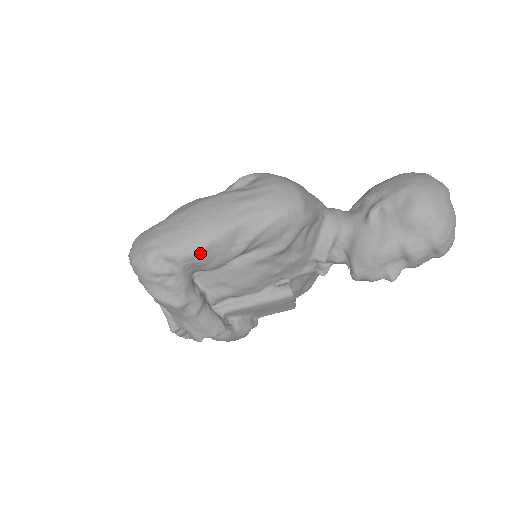
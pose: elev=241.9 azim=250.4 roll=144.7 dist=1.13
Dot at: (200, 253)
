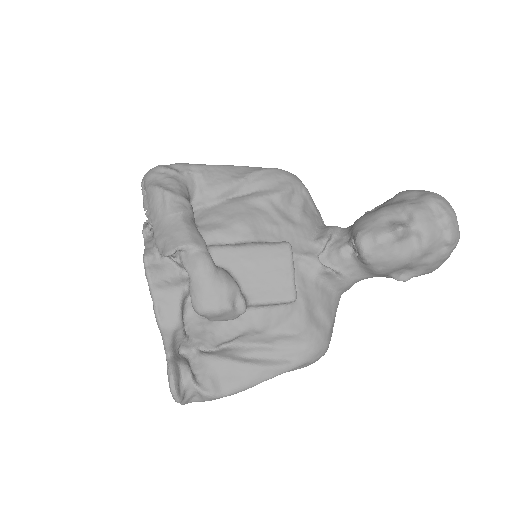
Dot at: (205, 167)
